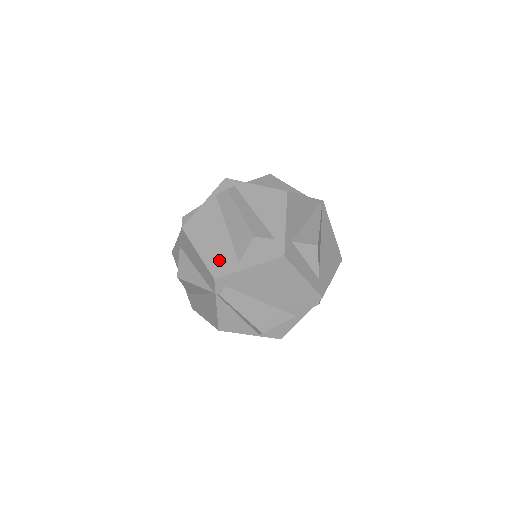
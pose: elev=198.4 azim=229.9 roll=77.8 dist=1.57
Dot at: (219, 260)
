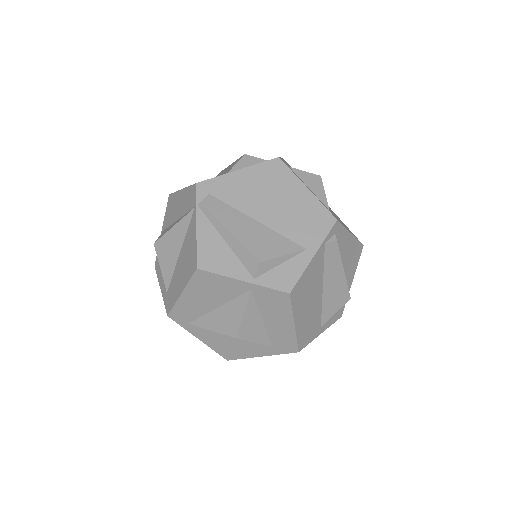
Dot at: occluded
